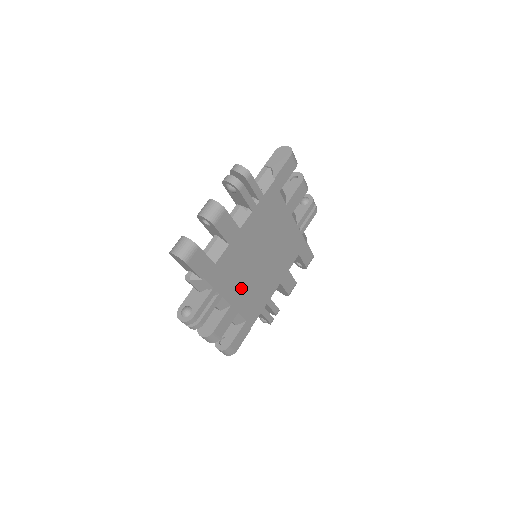
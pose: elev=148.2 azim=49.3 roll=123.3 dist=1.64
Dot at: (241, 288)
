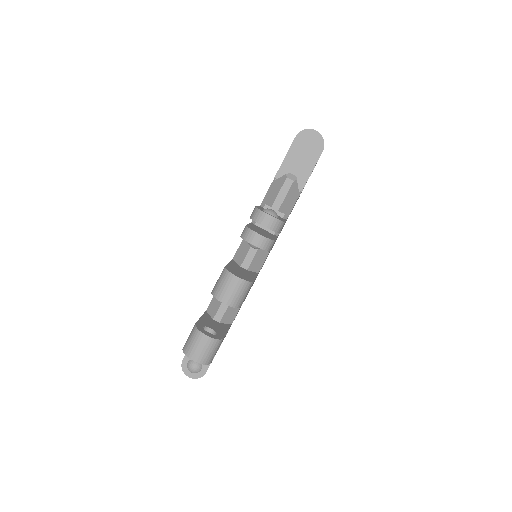
Dot at: occluded
